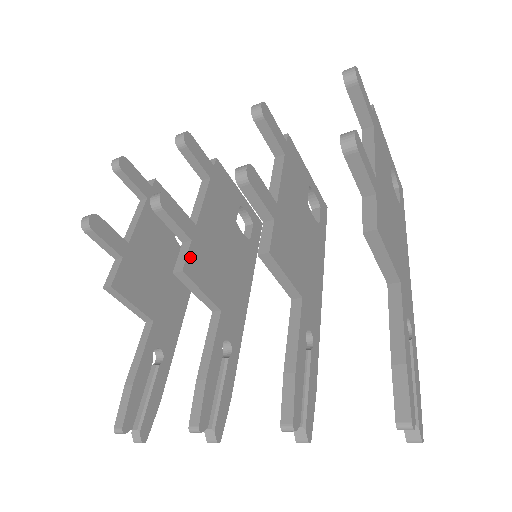
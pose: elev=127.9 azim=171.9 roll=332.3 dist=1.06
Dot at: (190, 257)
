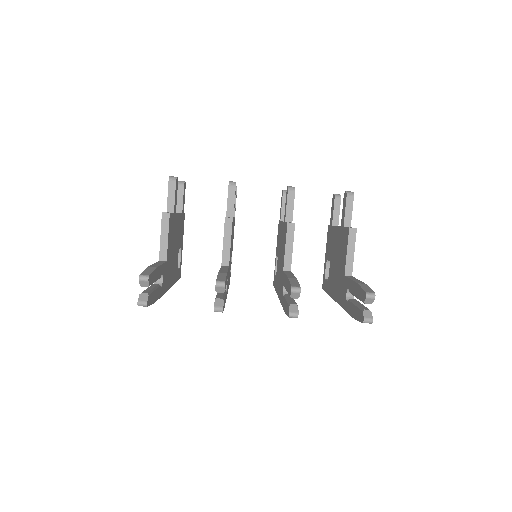
Dot at: occluded
